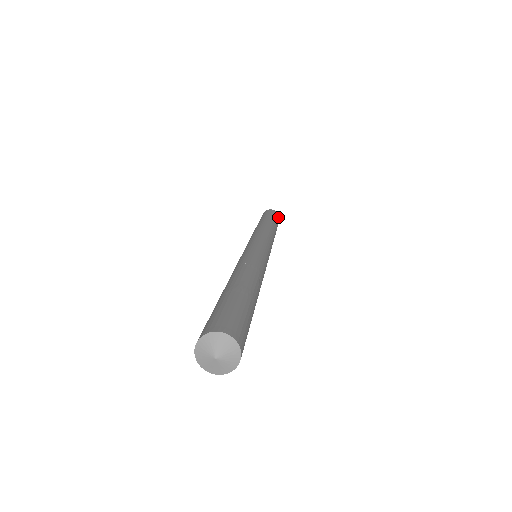
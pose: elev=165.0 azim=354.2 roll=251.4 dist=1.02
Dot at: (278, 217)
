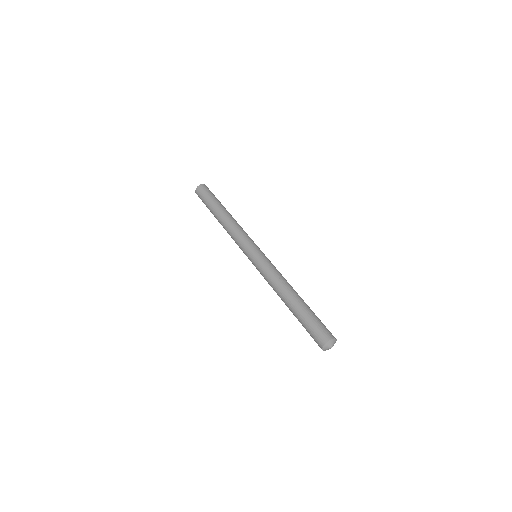
Dot at: (210, 191)
